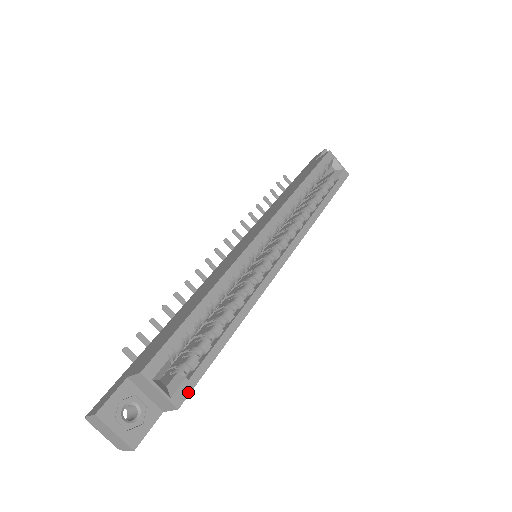
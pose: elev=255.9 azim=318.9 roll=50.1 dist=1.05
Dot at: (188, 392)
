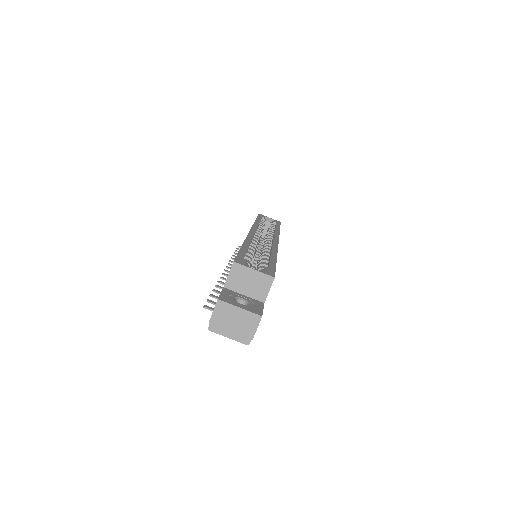
Dot at: (273, 273)
